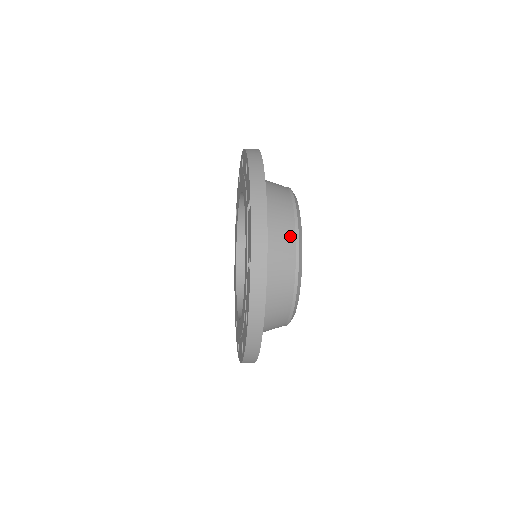
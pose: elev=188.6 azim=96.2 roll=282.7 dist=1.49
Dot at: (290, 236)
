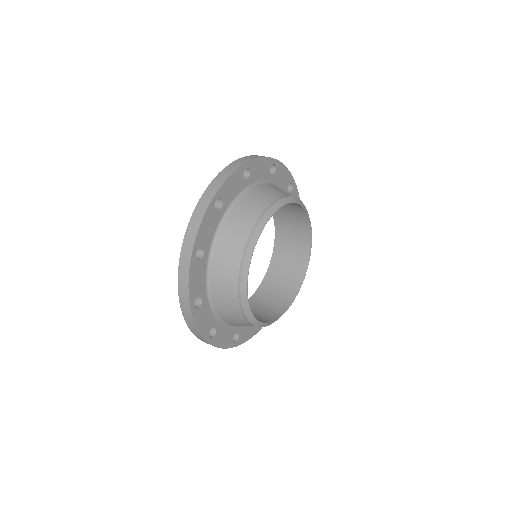
Dot at: (235, 308)
